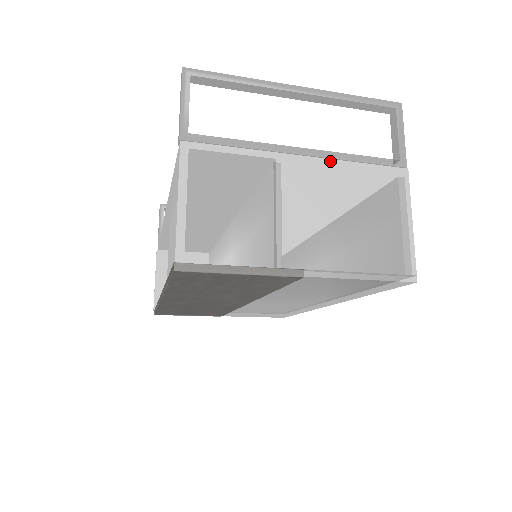
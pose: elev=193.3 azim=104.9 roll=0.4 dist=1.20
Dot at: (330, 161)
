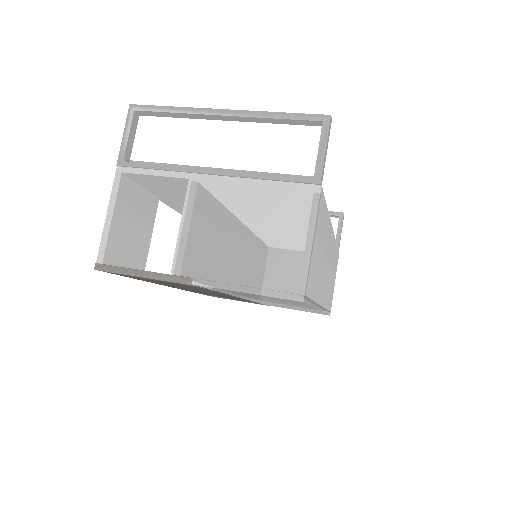
Dot at: (239, 179)
